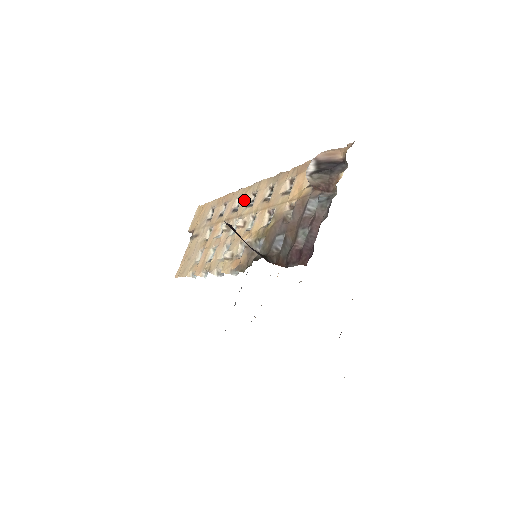
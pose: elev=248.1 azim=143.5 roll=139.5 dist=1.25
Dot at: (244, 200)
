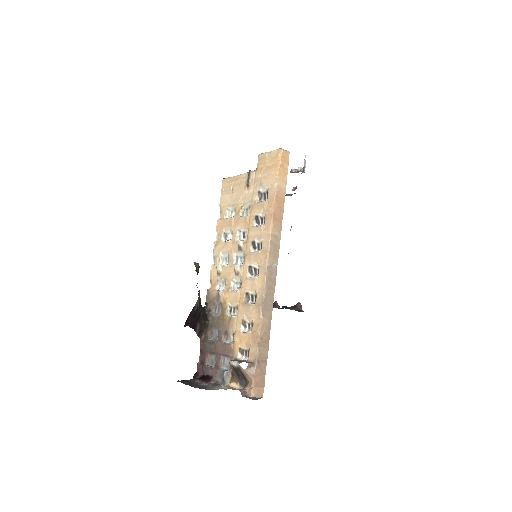
Dot at: (256, 257)
